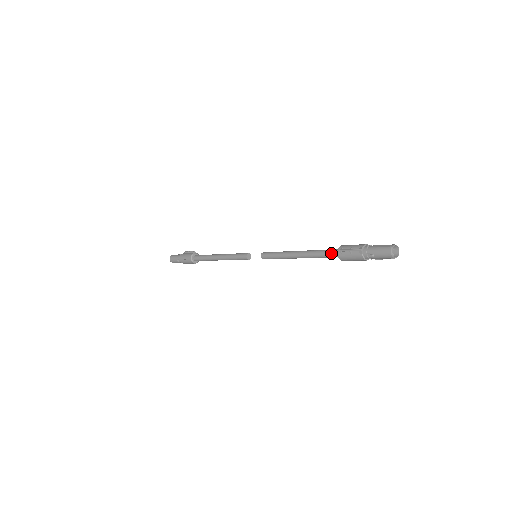
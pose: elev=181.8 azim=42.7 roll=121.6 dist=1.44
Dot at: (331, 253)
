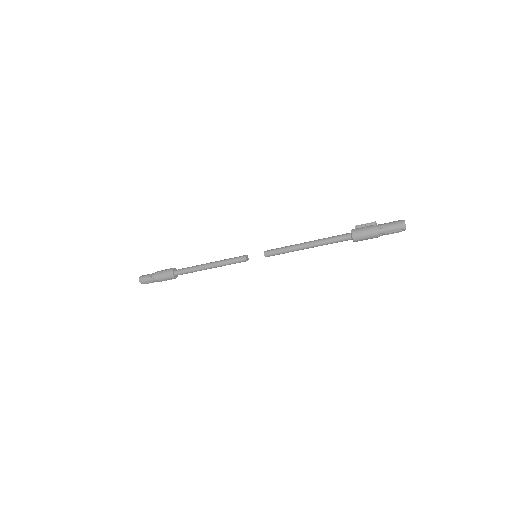
Dot at: (343, 234)
